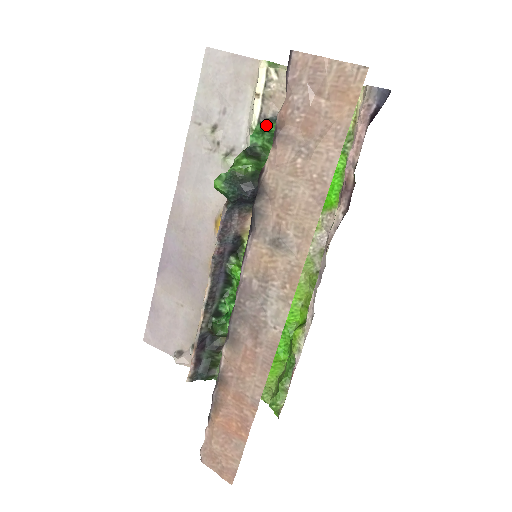
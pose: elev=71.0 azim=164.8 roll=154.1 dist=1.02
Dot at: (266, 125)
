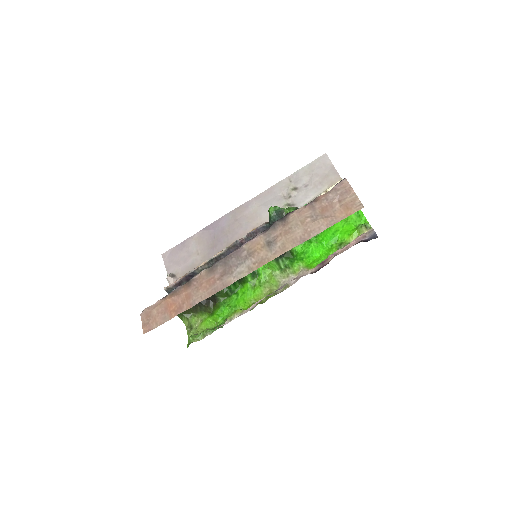
Dot at: occluded
